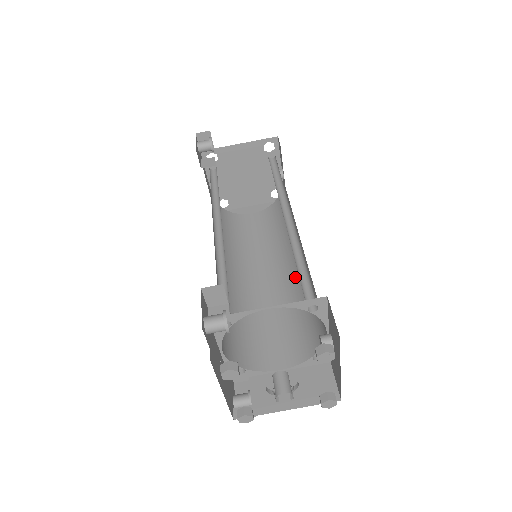
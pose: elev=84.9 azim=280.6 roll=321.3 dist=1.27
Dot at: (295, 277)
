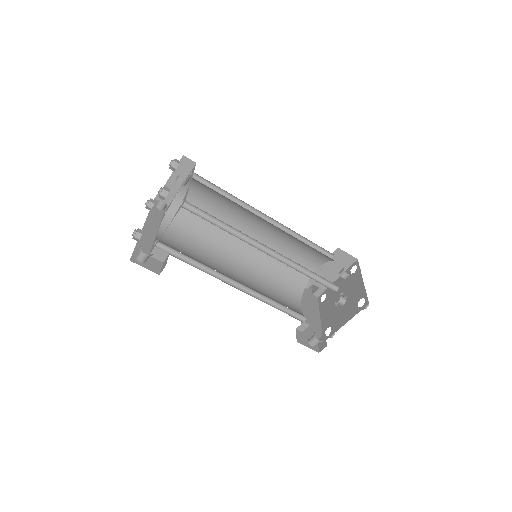
Dot at: (278, 229)
